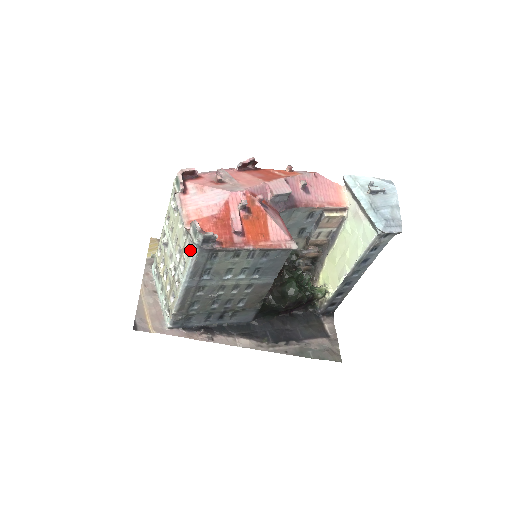
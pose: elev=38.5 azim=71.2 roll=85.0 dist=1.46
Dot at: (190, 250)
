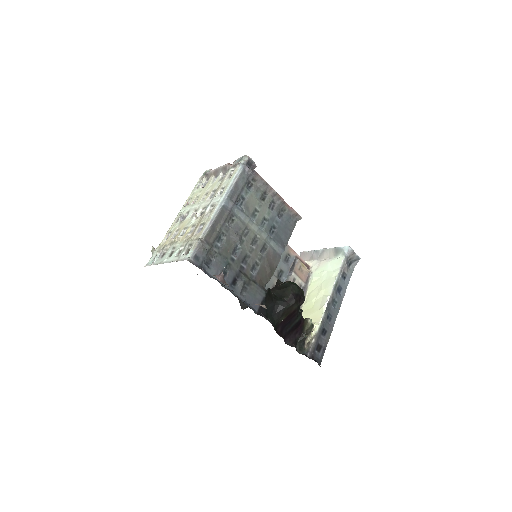
Dot at: (233, 173)
